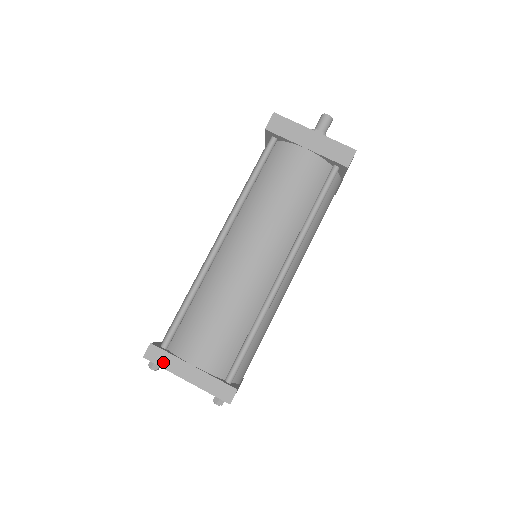
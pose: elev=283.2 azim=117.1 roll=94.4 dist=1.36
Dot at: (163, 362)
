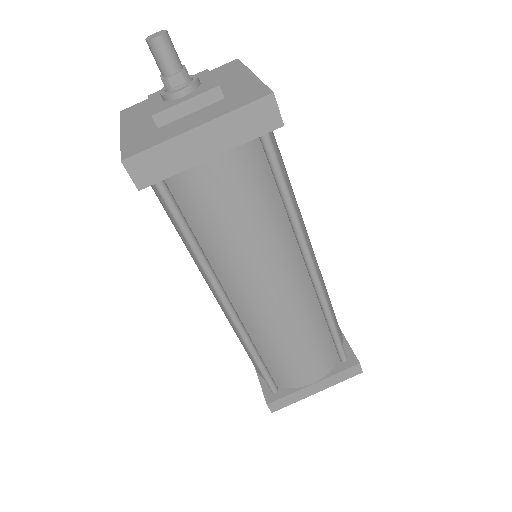
Dot at: (289, 402)
